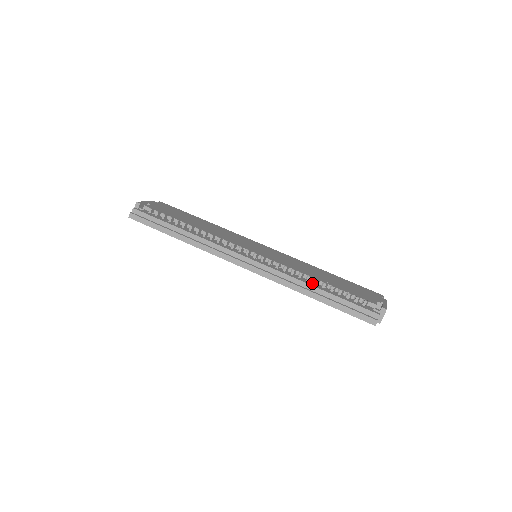
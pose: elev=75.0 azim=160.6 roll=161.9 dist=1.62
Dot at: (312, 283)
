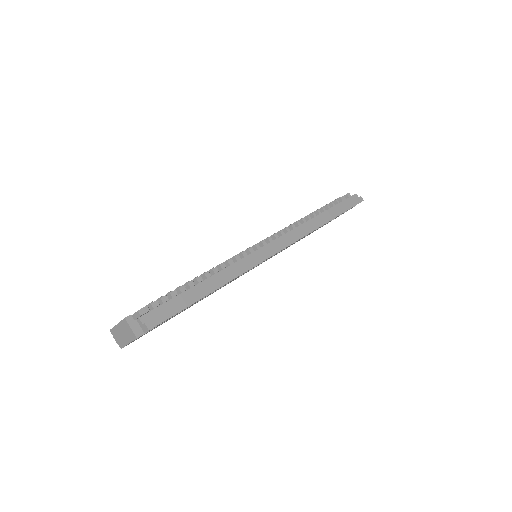
Dot at: occluded
